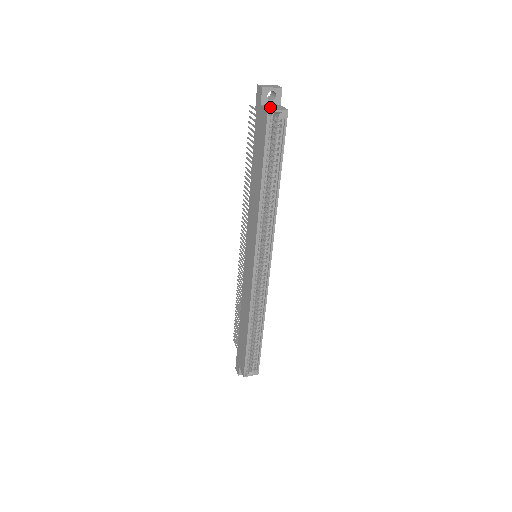
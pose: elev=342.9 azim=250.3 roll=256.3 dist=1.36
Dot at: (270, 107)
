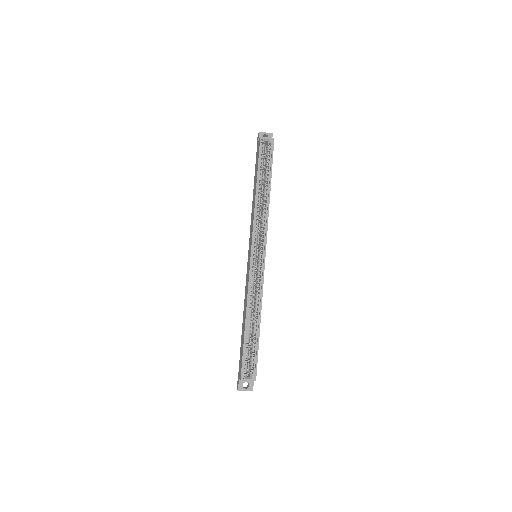
Dot at: occluded
